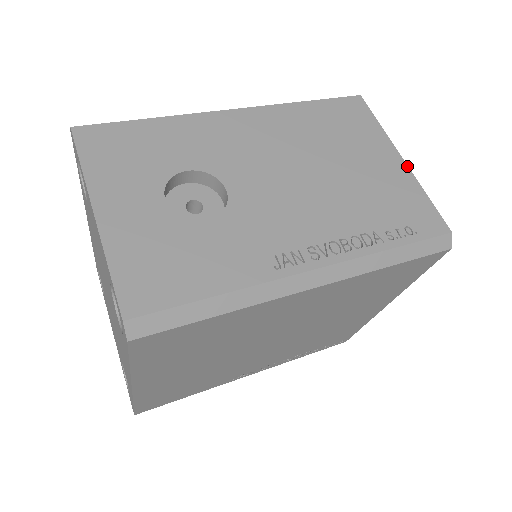
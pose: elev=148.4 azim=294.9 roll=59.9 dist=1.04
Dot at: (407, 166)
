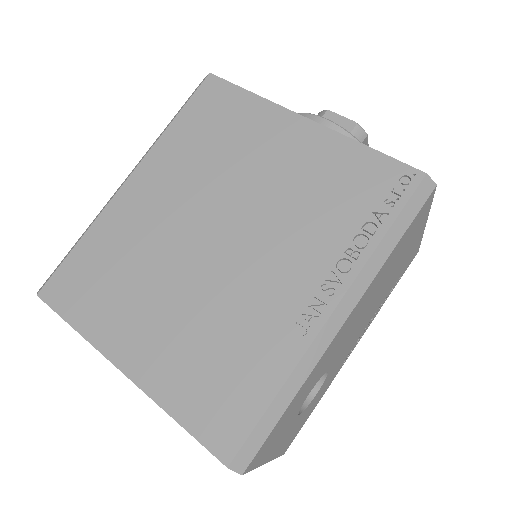
Dot at: occluded
